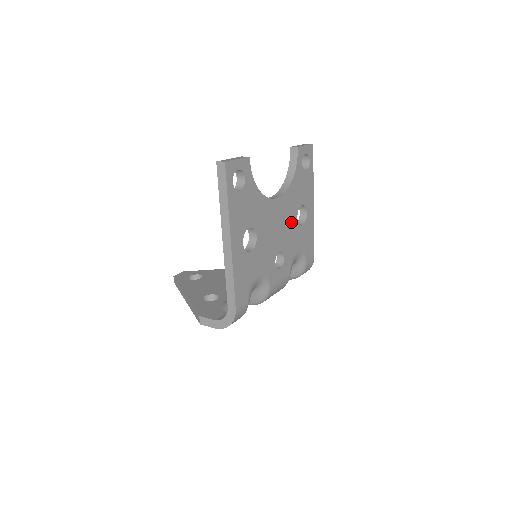
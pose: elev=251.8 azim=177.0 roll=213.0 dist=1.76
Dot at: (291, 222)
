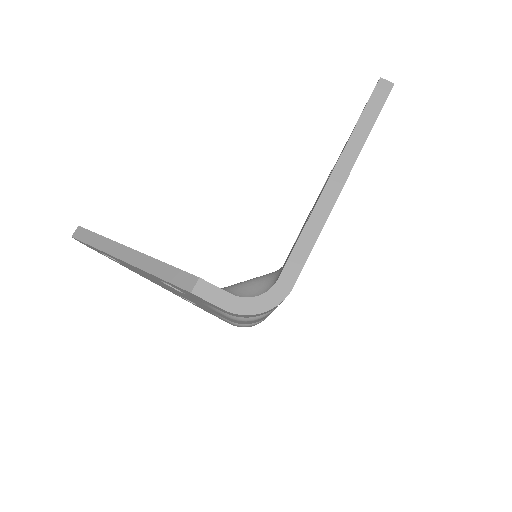
Dot at: occluded
